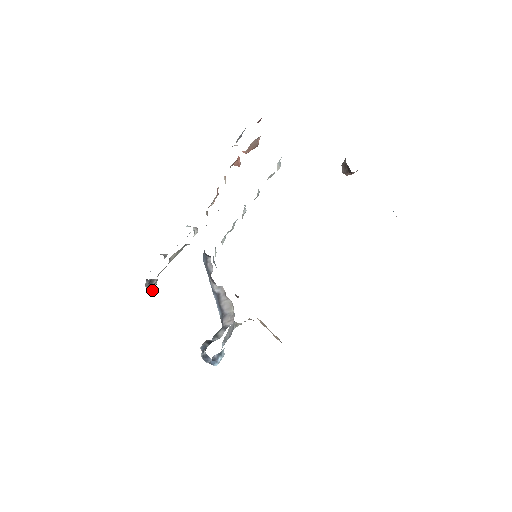
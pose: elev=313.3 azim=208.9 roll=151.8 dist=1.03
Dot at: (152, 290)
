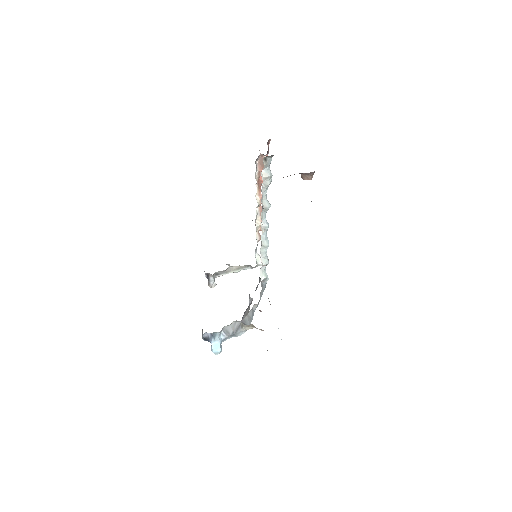
Dot at: (210, 287)
